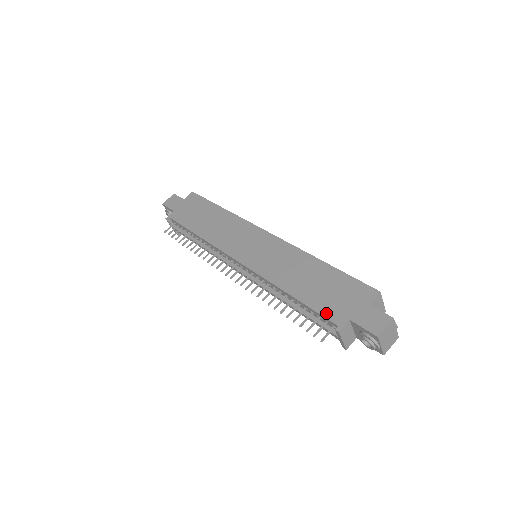
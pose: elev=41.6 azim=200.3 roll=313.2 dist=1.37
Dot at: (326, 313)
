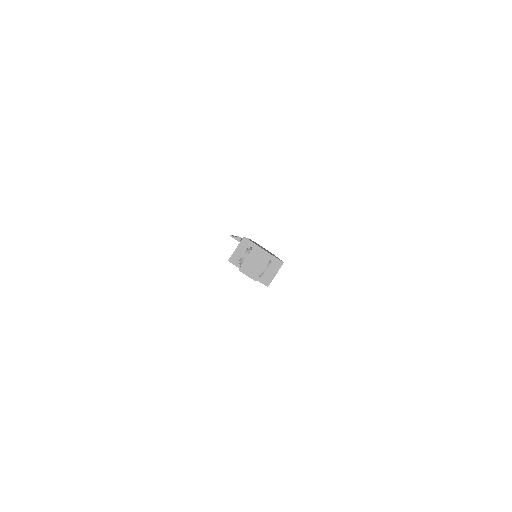
Dot at: occluded
